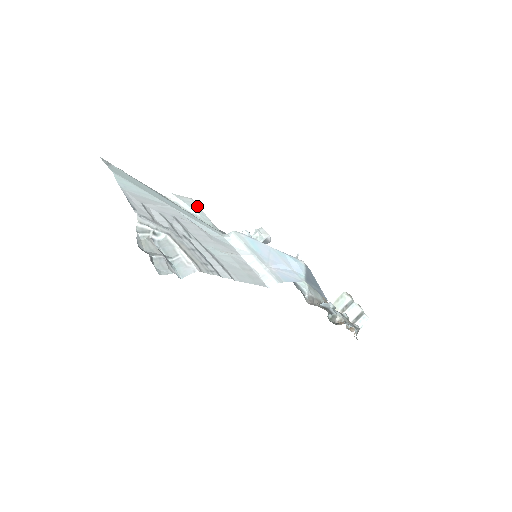
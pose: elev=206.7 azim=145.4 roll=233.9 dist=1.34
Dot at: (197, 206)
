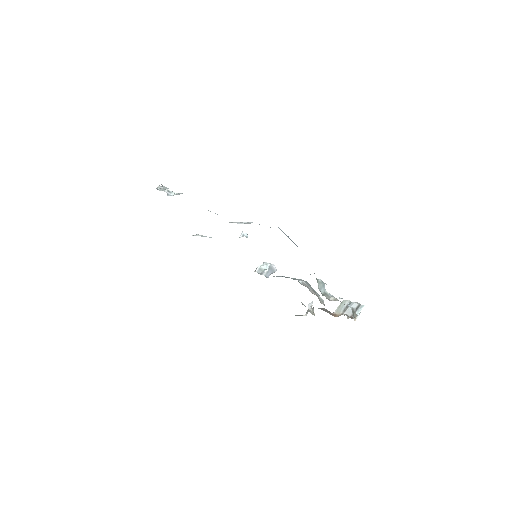
Dot at: occluded
